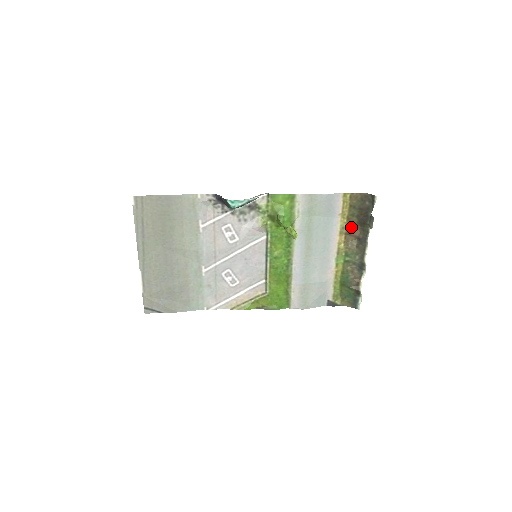
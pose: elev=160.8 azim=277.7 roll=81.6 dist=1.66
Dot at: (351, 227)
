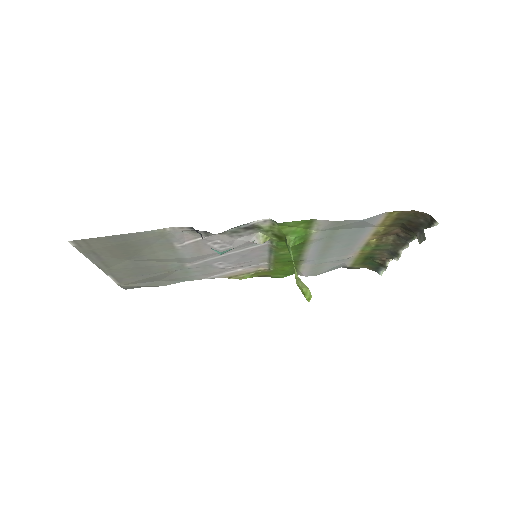
Dot at: (391, 229)
